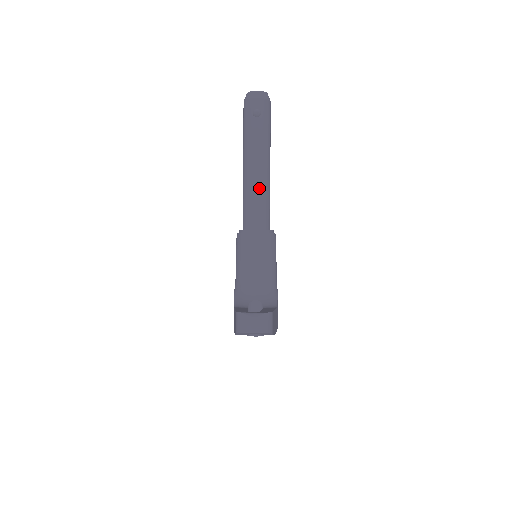
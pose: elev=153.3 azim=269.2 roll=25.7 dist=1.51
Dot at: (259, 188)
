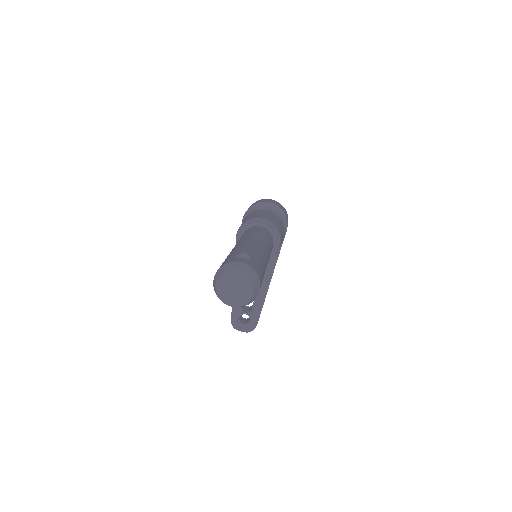
Dot at: occluded
